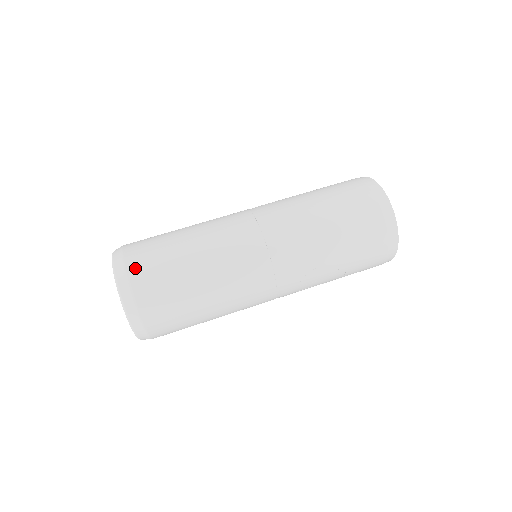
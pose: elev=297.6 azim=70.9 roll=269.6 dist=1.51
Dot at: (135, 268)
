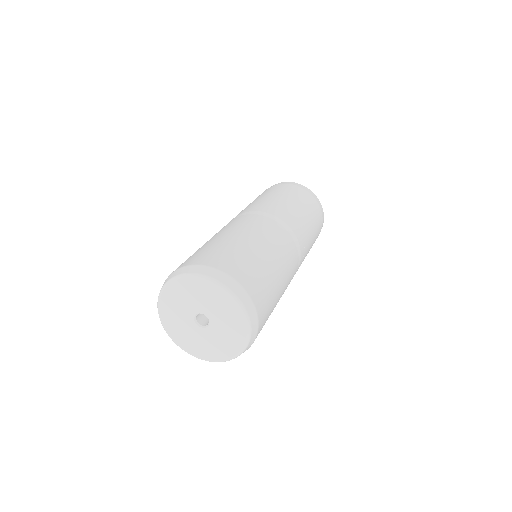
Dot at: (219, 264)
